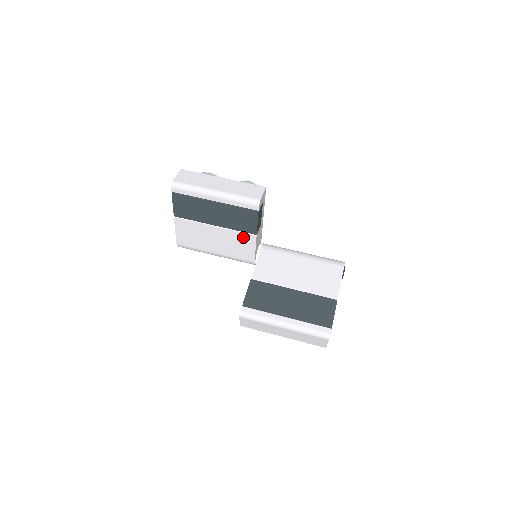
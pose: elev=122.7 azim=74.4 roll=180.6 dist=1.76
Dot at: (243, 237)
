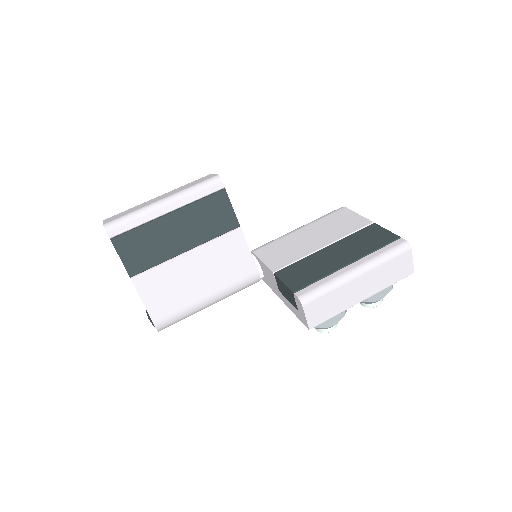
Dot at: (227, 242)
